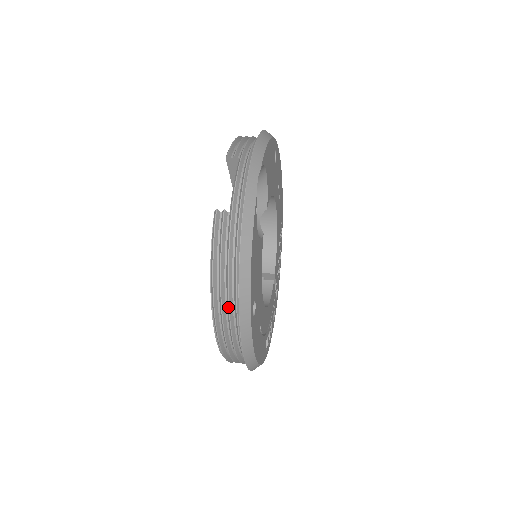
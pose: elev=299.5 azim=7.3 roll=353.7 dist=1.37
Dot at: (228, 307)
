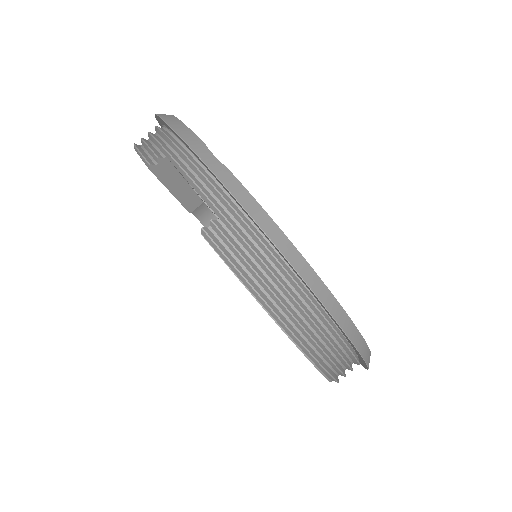
Dot at: (312, 324)
